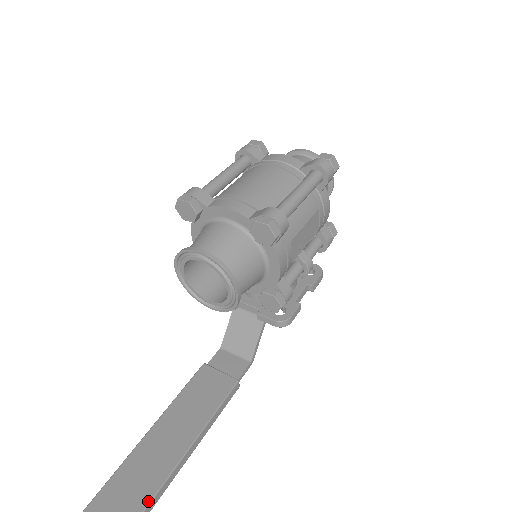
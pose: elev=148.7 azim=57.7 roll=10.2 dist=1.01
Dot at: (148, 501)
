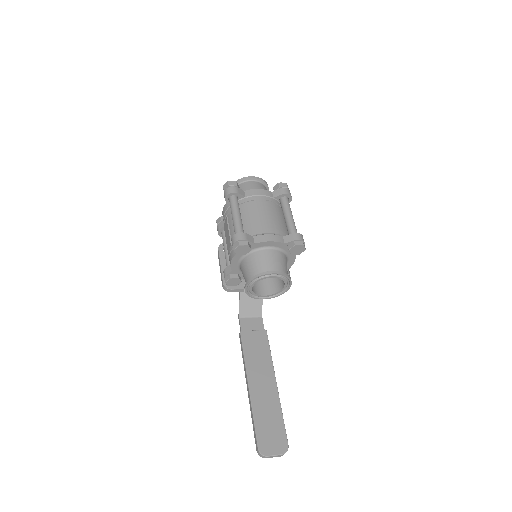
Dot at: (281, 410)
